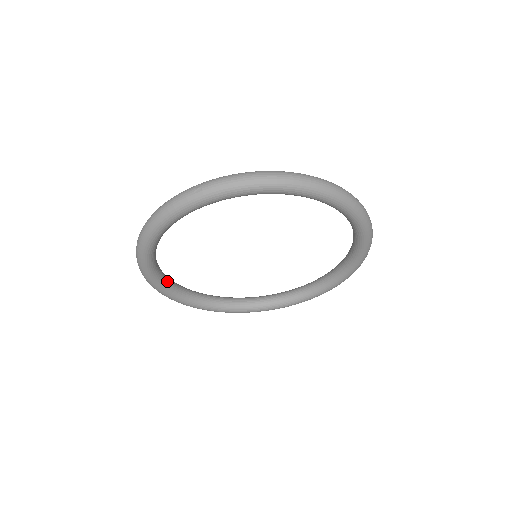
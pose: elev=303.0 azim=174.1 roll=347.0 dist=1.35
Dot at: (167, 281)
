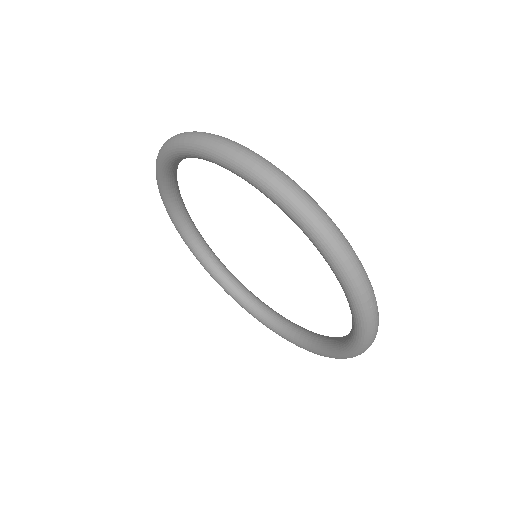
Dot at: (230, 282)
